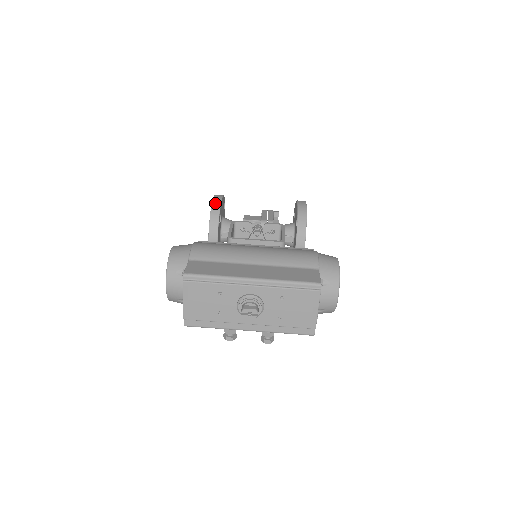
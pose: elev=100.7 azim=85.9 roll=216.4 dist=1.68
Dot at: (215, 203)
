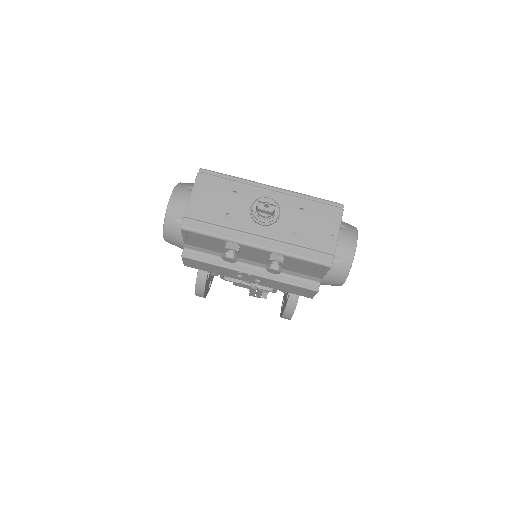
Dot at: occluded
